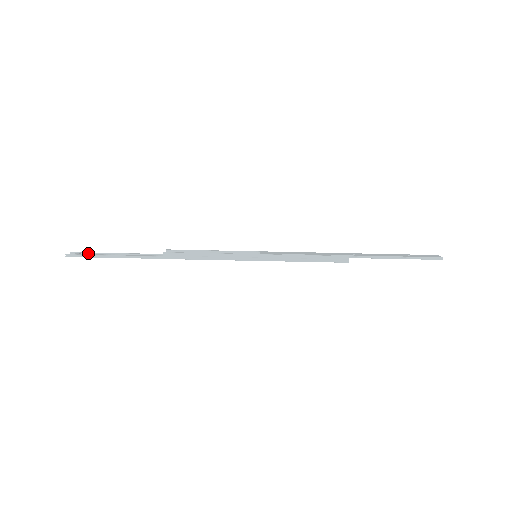
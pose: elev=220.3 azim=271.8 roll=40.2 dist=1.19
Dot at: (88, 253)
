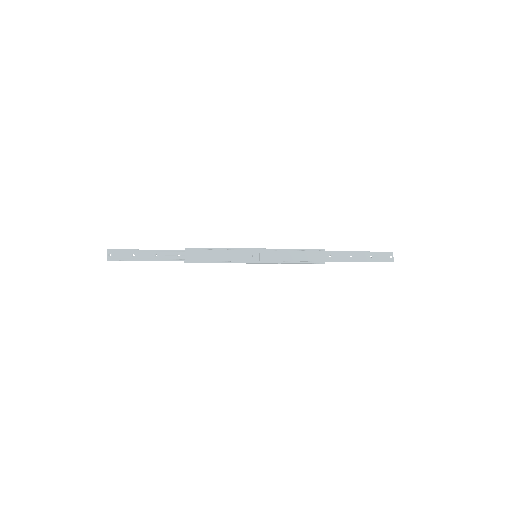
Dot at: (122, 251)
